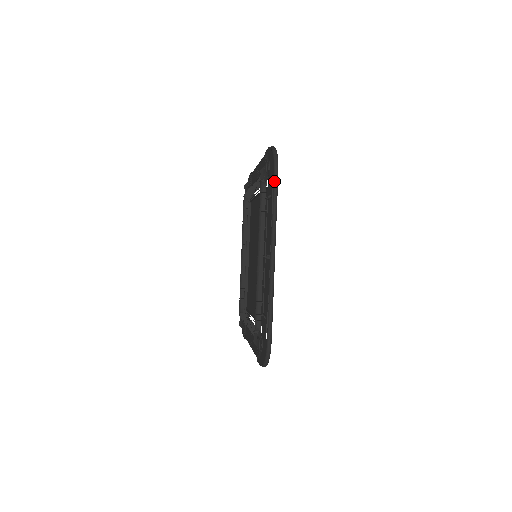
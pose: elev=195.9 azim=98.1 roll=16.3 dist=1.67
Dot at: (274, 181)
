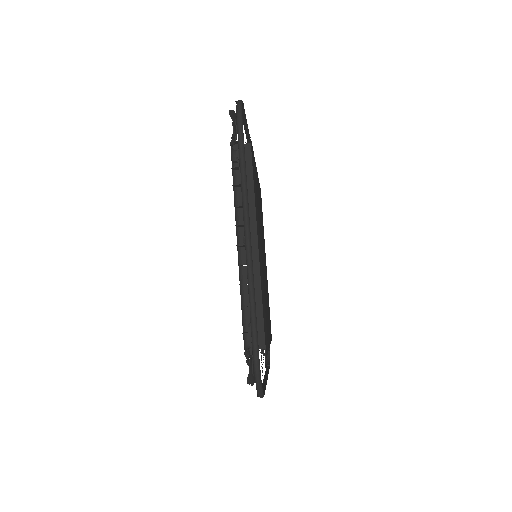
Dot at: (238, 137)
